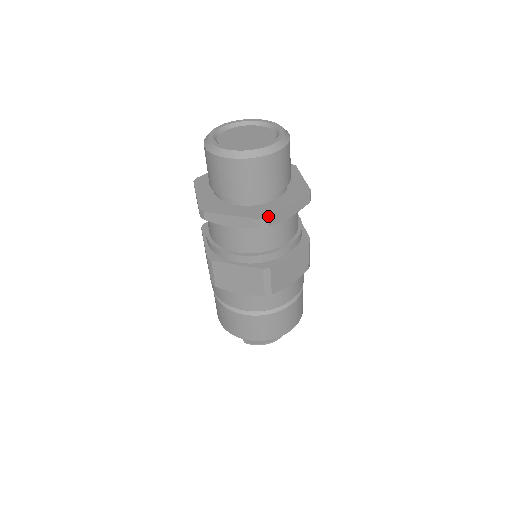
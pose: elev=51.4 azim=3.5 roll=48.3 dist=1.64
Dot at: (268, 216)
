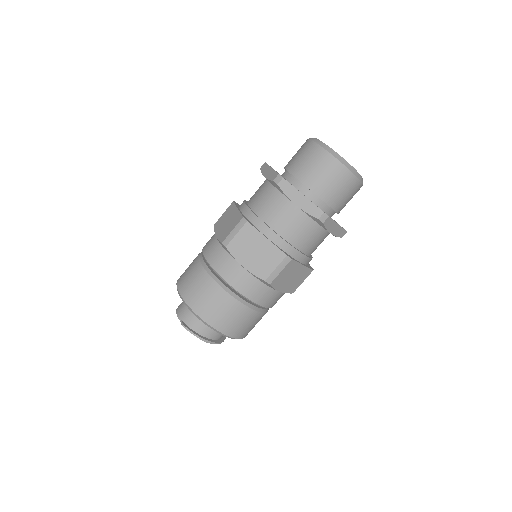
Dot at: occluded
